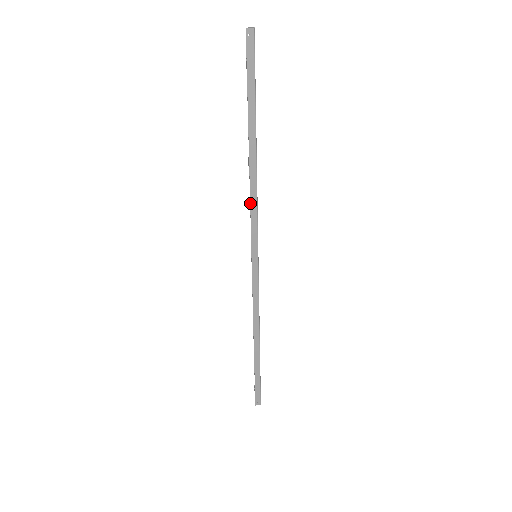
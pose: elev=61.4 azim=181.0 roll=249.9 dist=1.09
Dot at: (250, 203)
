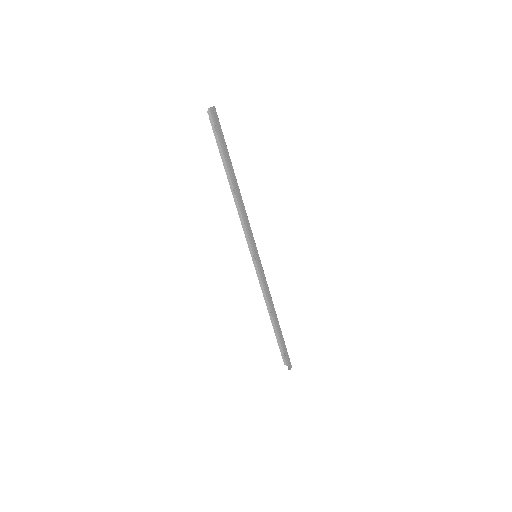
Dot at: (245, 219)
